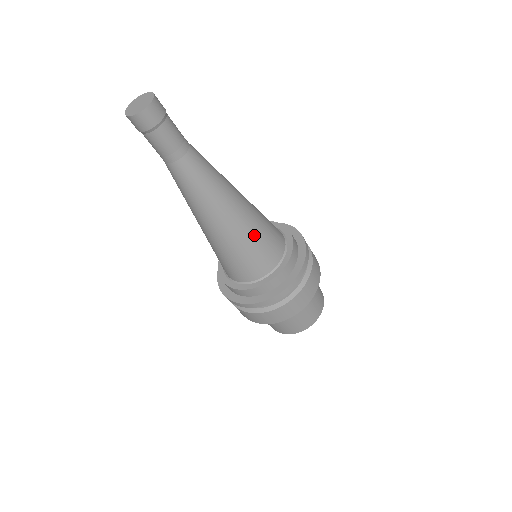
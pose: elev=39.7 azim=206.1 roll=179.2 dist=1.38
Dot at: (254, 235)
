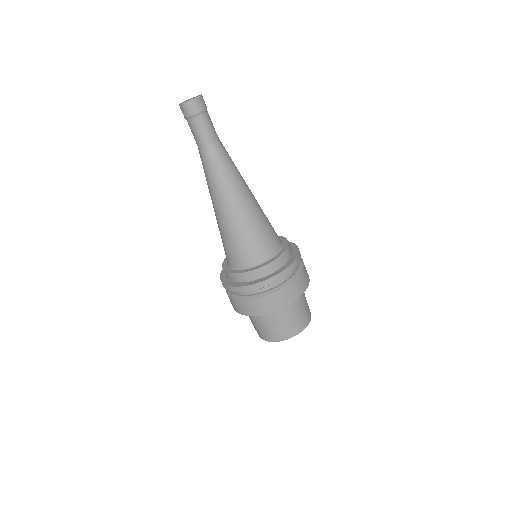
Dot at: (264, 215)
